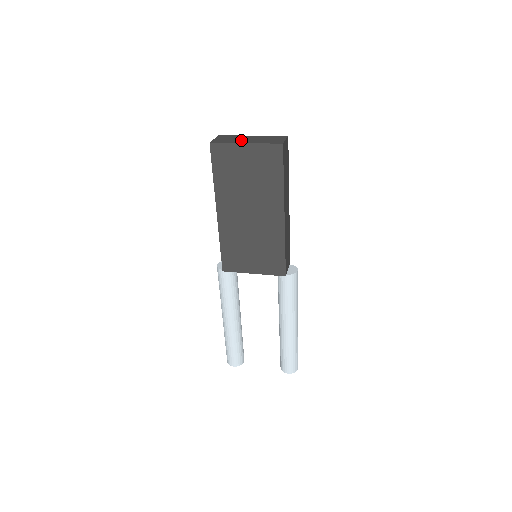
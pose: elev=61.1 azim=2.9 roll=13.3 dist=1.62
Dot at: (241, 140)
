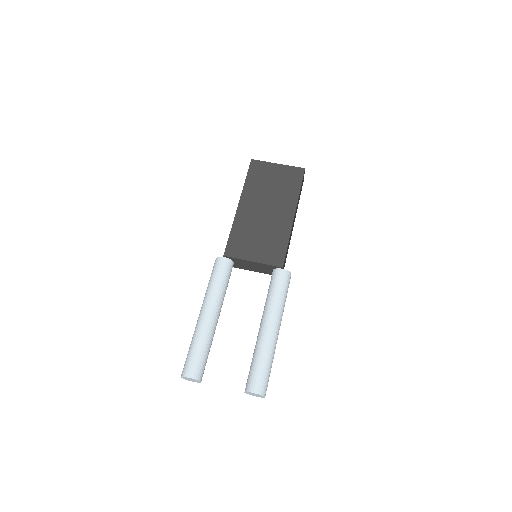
Dot at: occluded
